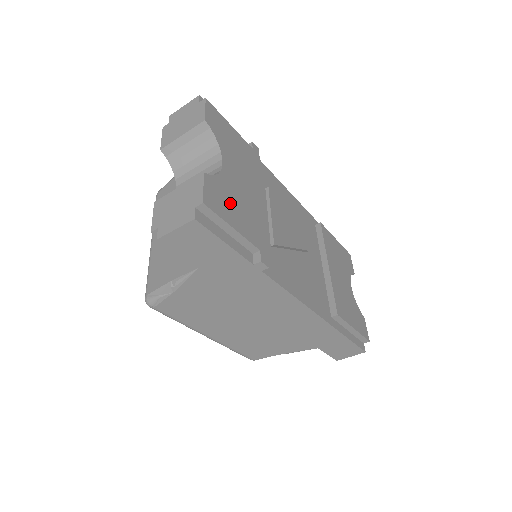
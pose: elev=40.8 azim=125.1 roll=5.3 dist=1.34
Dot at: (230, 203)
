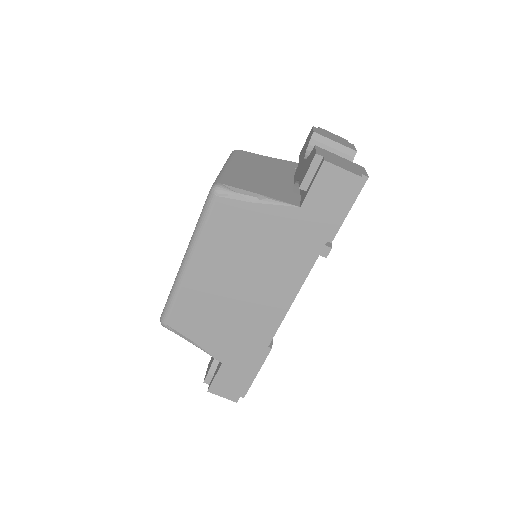
Dot at: occluded
